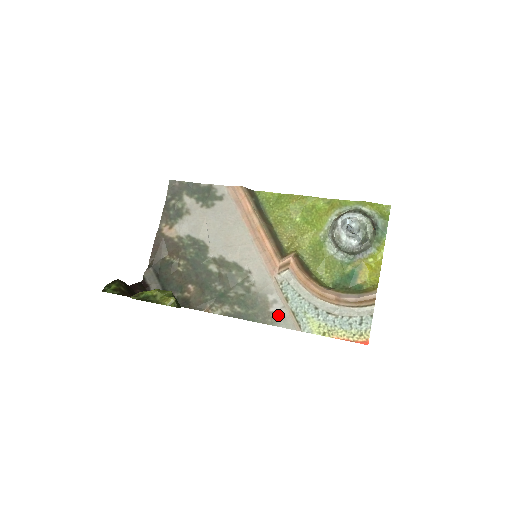
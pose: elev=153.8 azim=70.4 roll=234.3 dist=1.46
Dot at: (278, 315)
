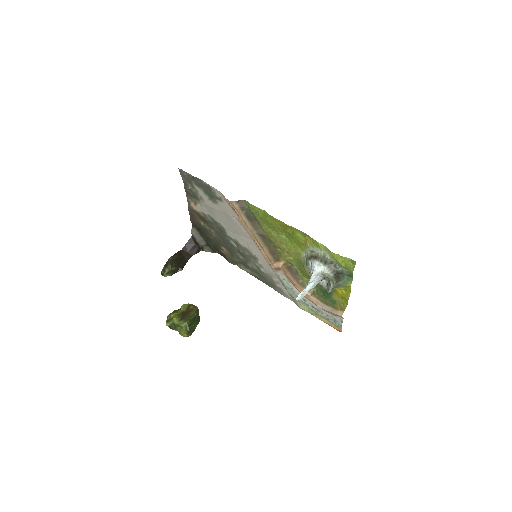
Dot at: (282, 291)
